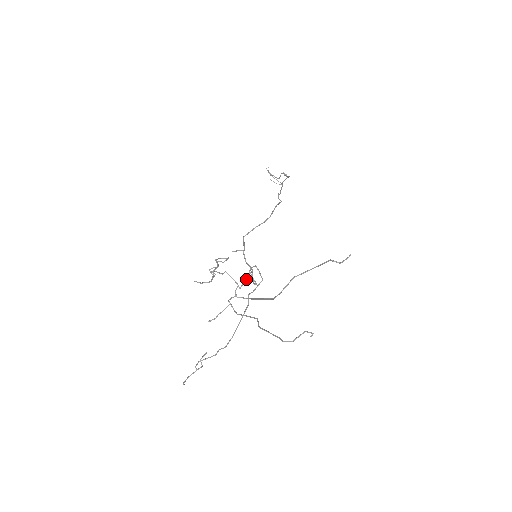
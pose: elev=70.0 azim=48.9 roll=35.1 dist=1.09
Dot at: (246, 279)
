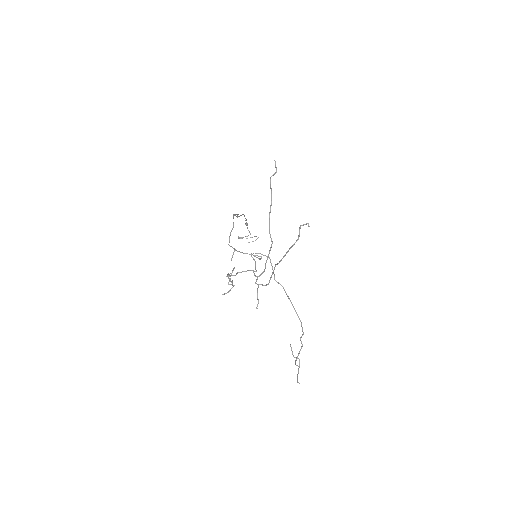
Dot at: (255, 264)
